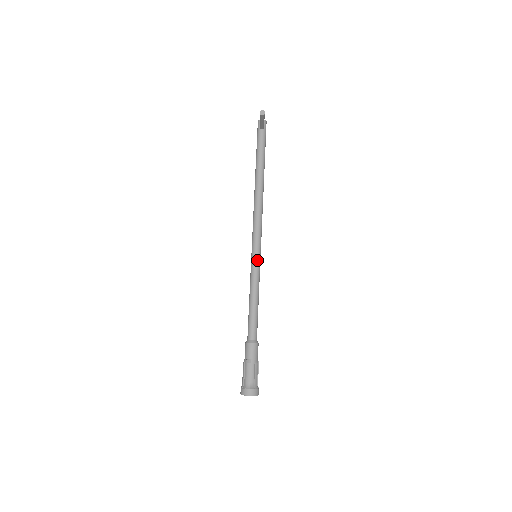
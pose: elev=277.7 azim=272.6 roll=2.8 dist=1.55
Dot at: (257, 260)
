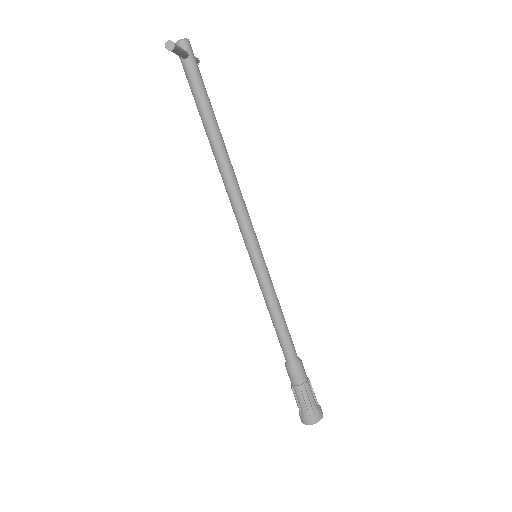
Dot at: (259, 263)
